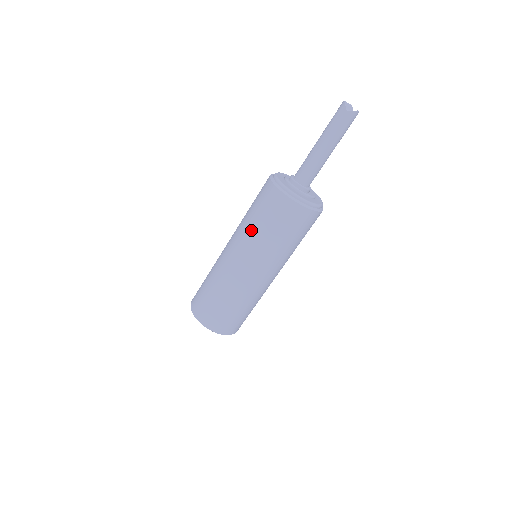
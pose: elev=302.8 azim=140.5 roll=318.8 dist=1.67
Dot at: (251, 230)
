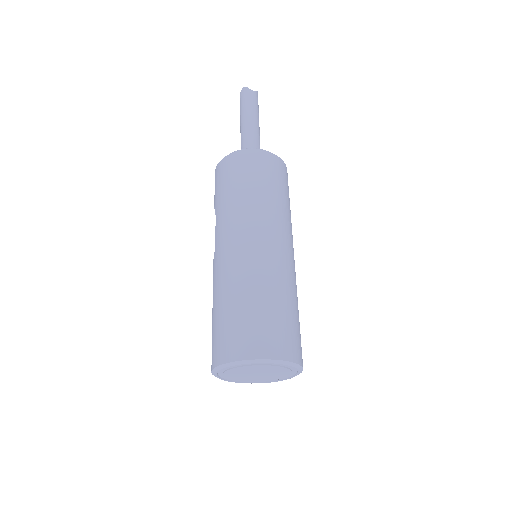
Dot at: (250, 200)
